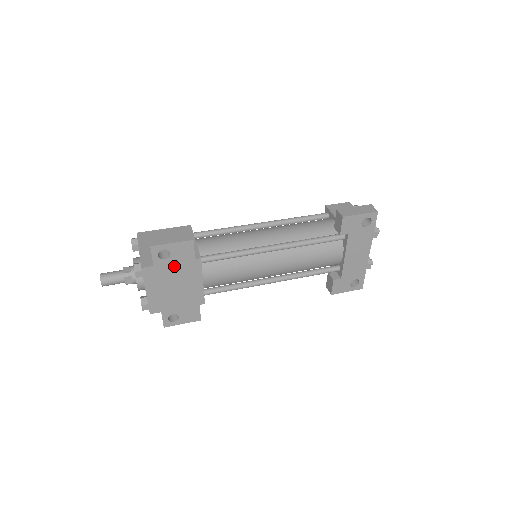
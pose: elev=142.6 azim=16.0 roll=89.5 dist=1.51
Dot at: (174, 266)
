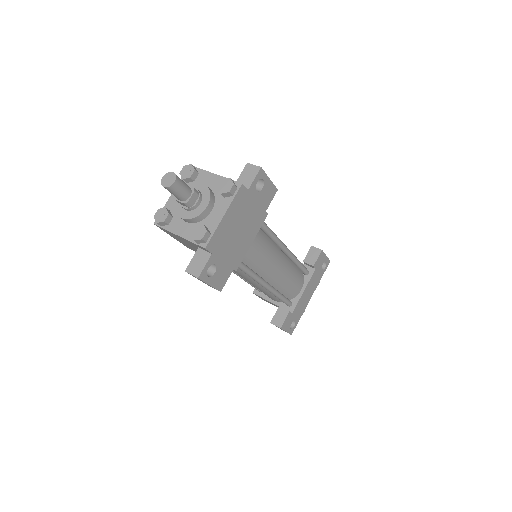
Dot at: (254, 205)
